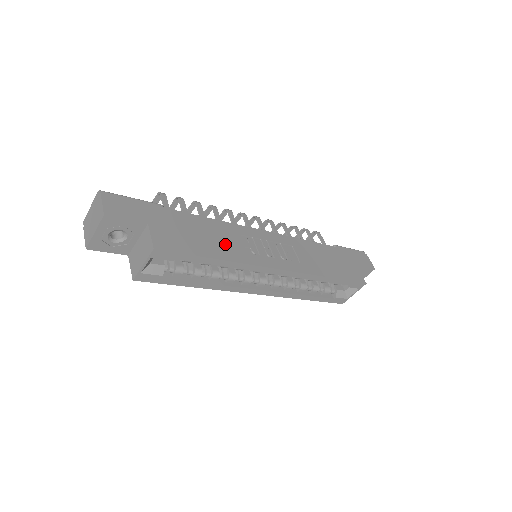
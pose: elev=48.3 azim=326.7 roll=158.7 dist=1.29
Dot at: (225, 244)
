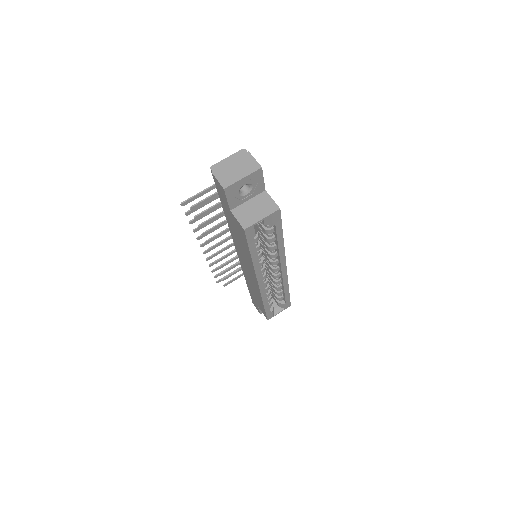
Dot at: occluded
